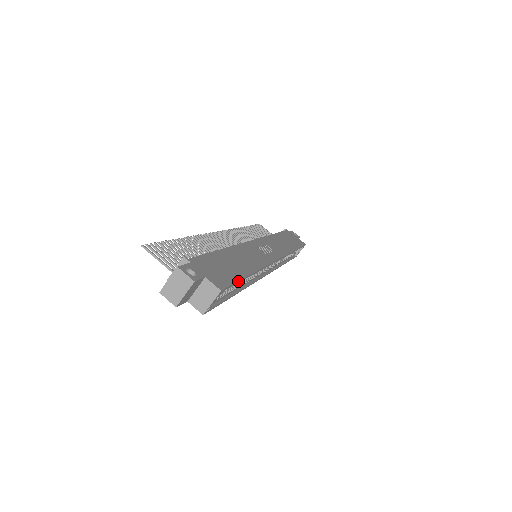
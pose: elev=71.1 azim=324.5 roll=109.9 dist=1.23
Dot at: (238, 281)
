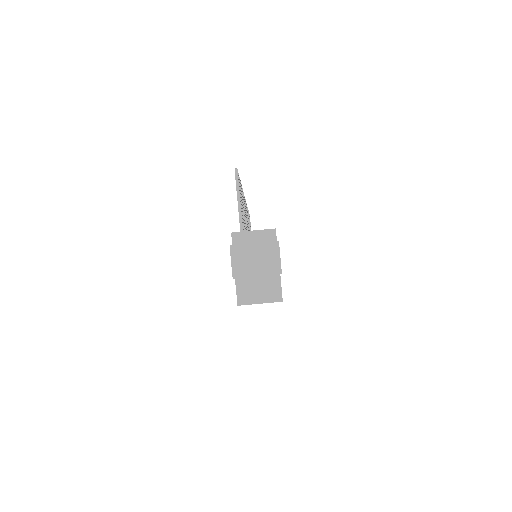
Dot at: occluded
